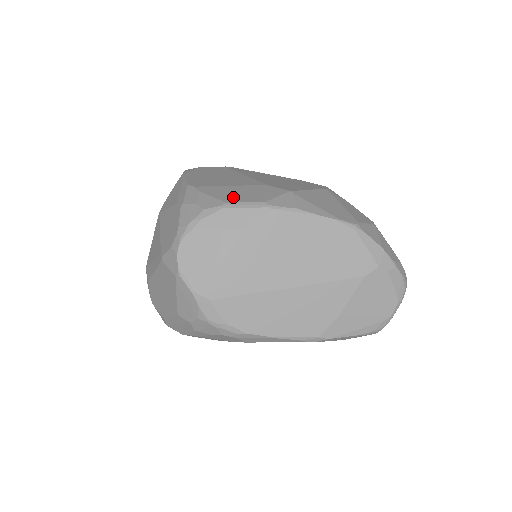
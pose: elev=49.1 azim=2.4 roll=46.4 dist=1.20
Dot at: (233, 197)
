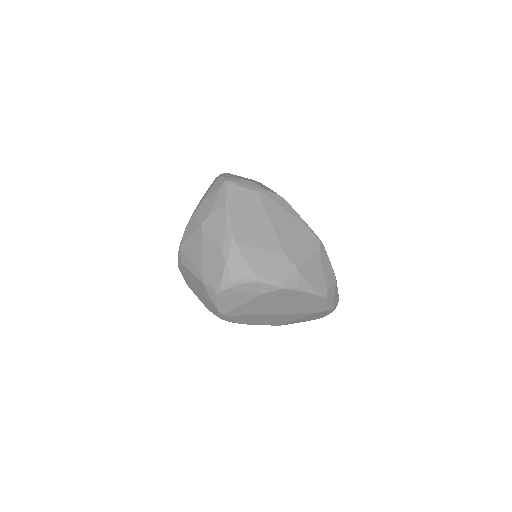
Dot at: (262, 270)
